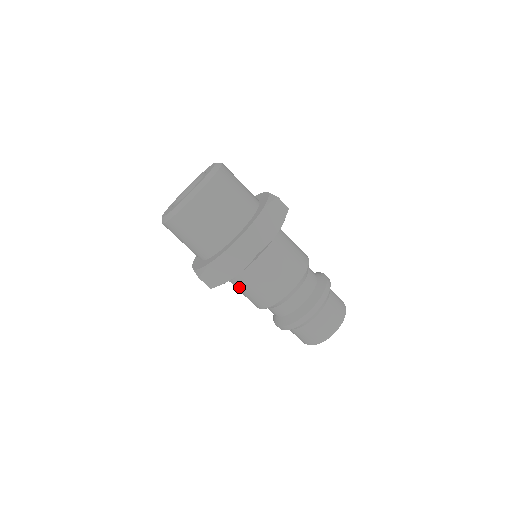
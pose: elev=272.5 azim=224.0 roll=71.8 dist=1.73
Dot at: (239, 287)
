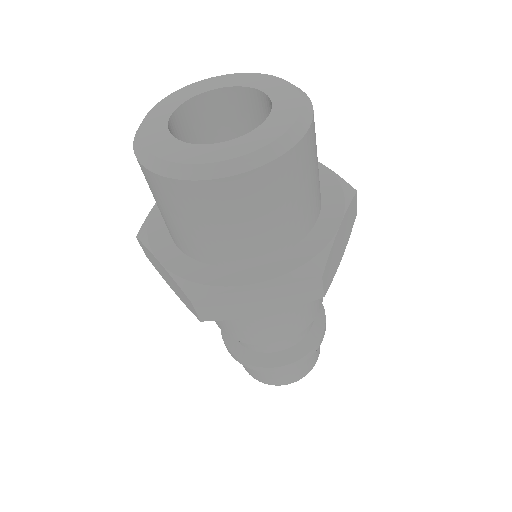
Dot at: occluded
